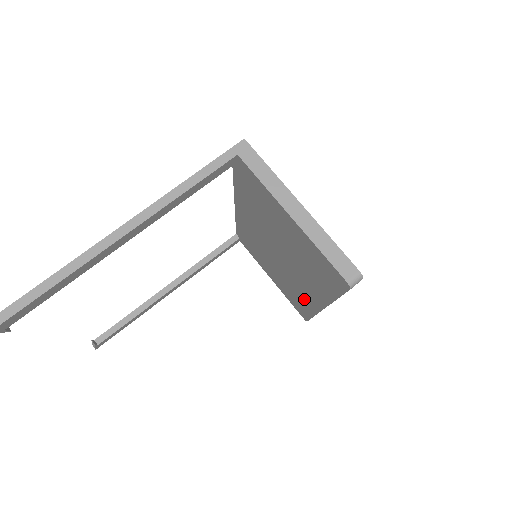
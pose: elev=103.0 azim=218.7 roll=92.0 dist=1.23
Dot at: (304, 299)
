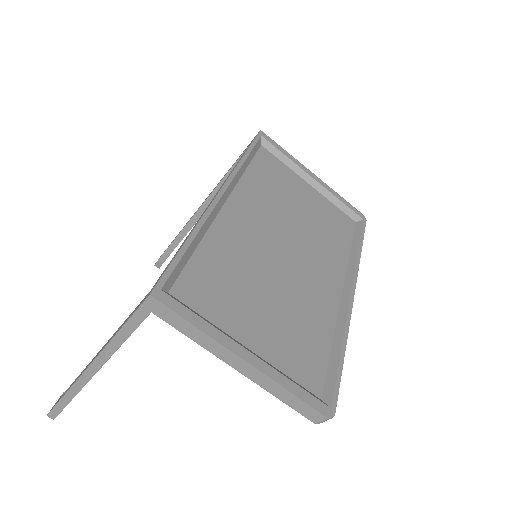
Dot at: occluded
